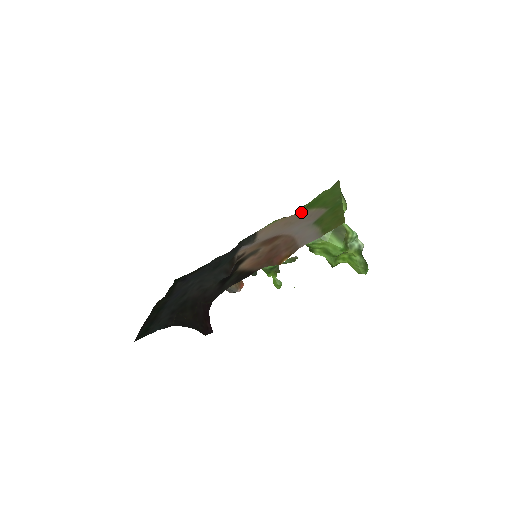
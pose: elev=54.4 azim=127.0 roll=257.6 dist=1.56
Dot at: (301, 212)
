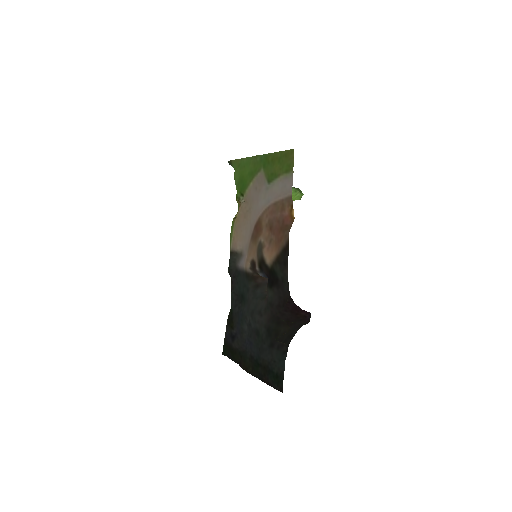
Dot at: (241, 201)
